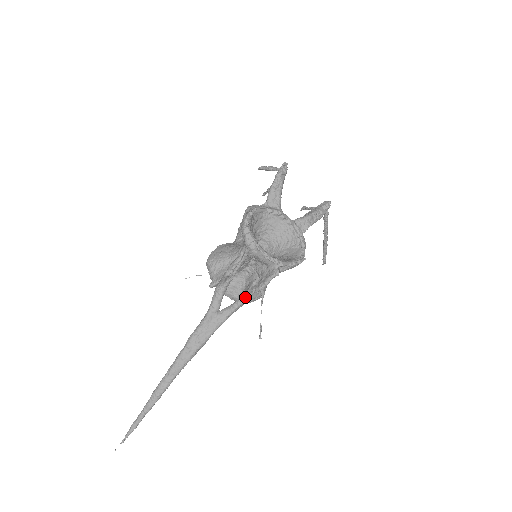
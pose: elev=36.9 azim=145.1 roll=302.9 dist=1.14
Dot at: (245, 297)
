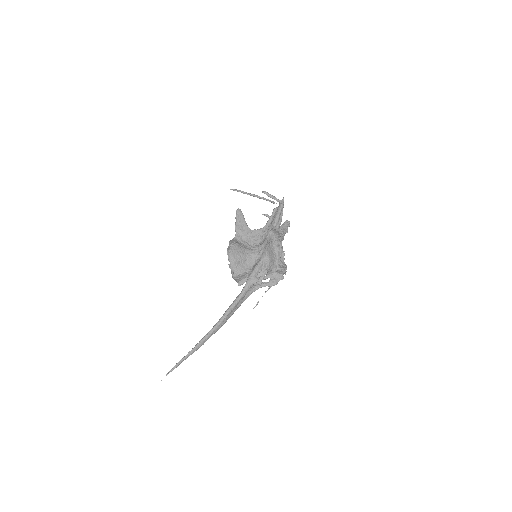
Dot at: (258, 288)
